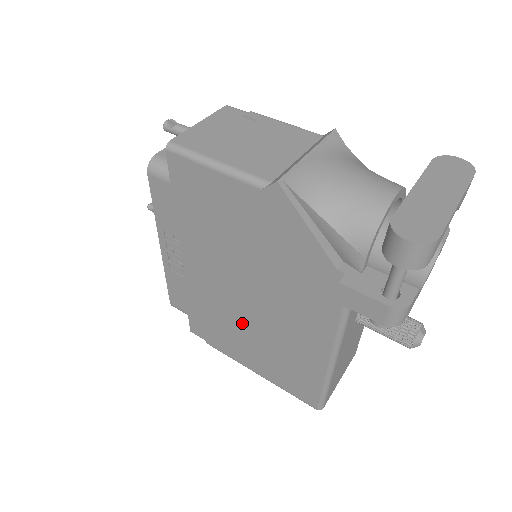
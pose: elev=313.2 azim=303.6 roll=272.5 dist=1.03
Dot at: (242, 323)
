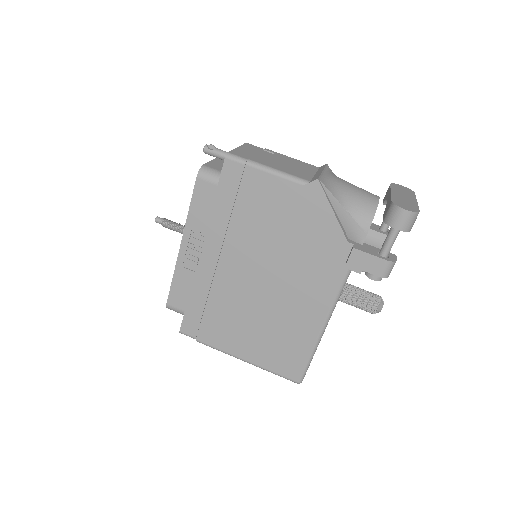
Dot at: (246, 307)
